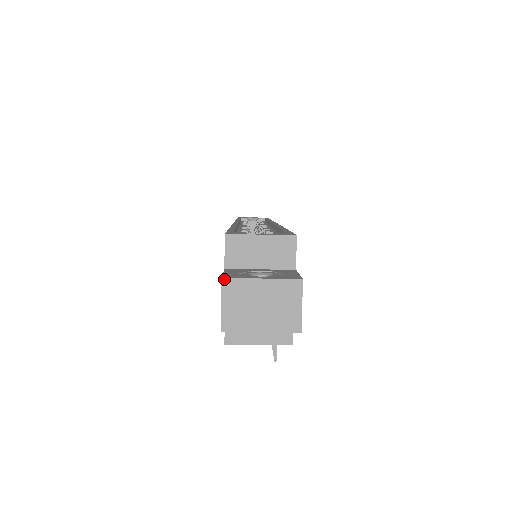
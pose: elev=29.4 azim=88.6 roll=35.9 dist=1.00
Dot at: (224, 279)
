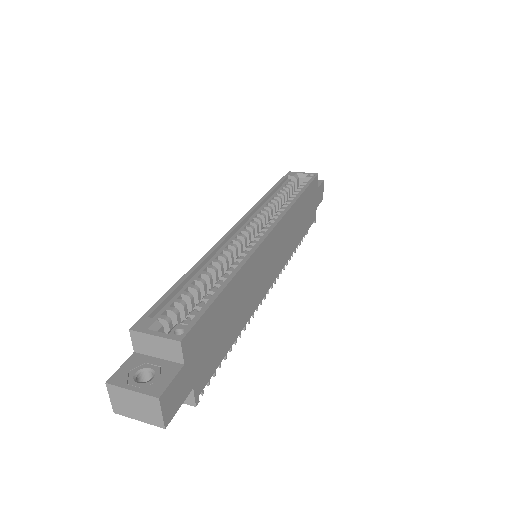
Dot at: (107, 384)
